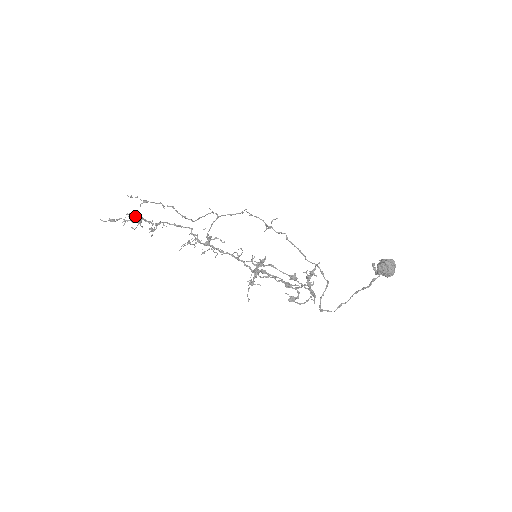
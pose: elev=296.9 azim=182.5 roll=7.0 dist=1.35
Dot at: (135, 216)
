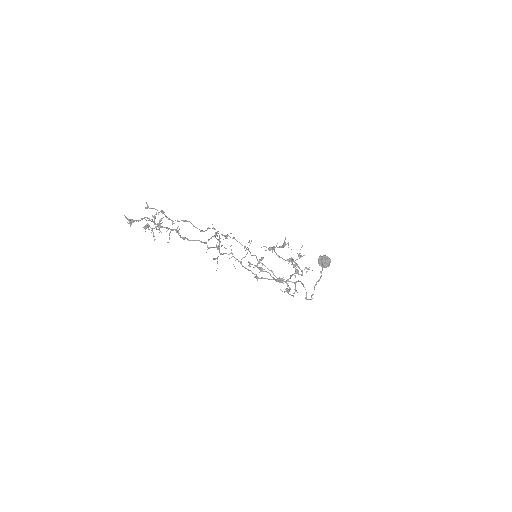
Dot at: (149, 226)
